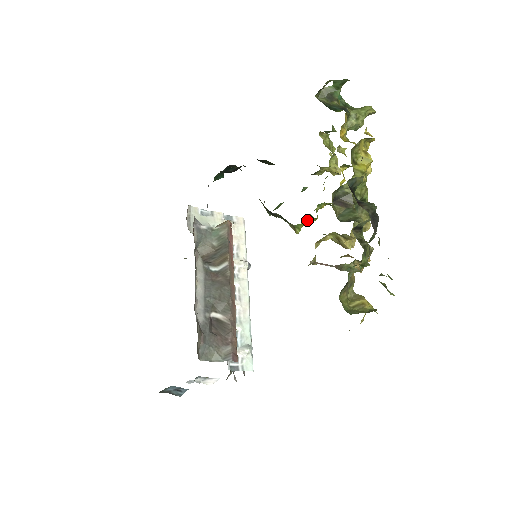
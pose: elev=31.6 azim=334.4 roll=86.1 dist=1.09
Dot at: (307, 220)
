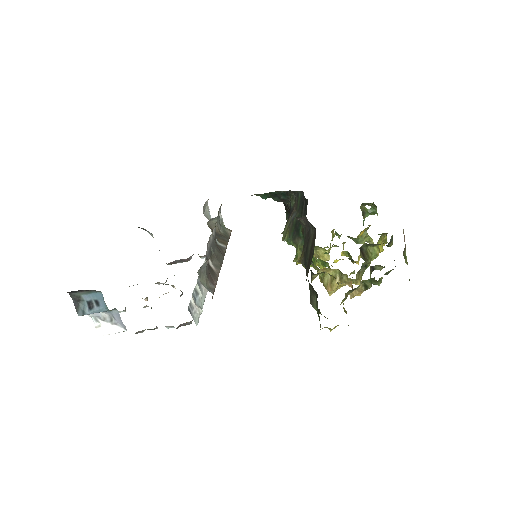
Dot at: occluded
